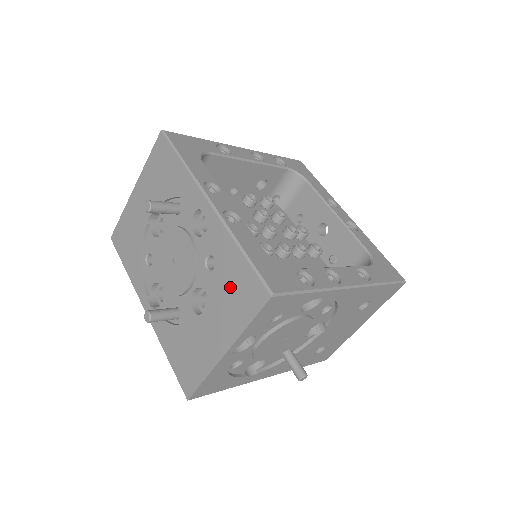
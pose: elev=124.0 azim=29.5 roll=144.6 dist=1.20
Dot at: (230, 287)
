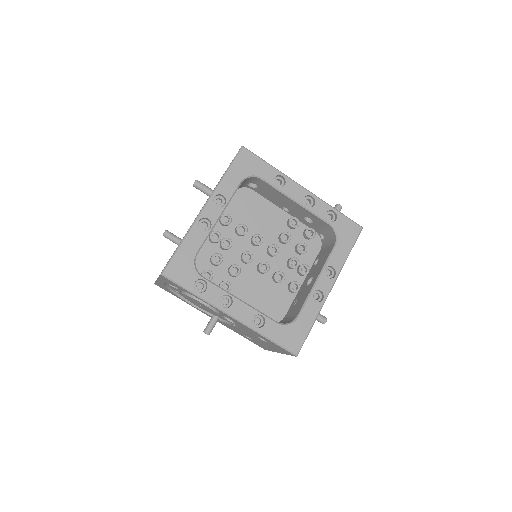
Dot at: occluded
